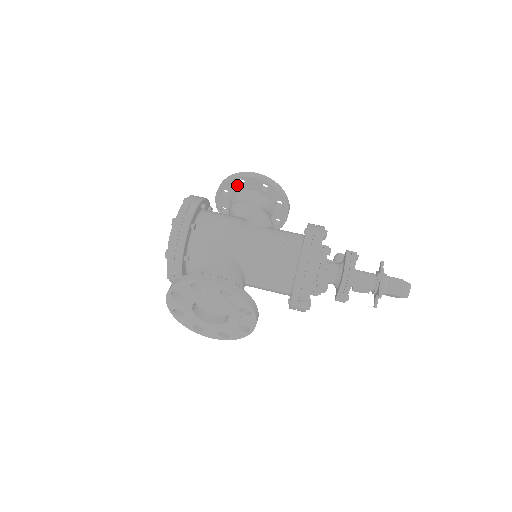
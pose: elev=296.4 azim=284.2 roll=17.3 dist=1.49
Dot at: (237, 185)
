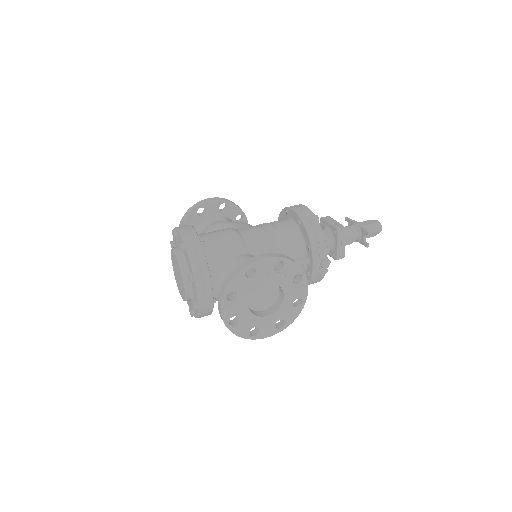
Dot at: (198, 216)
